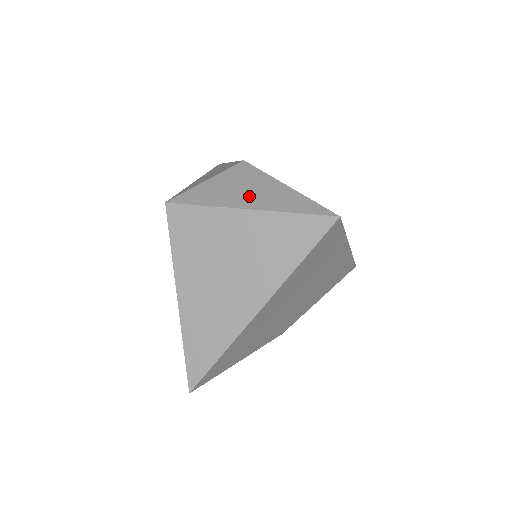
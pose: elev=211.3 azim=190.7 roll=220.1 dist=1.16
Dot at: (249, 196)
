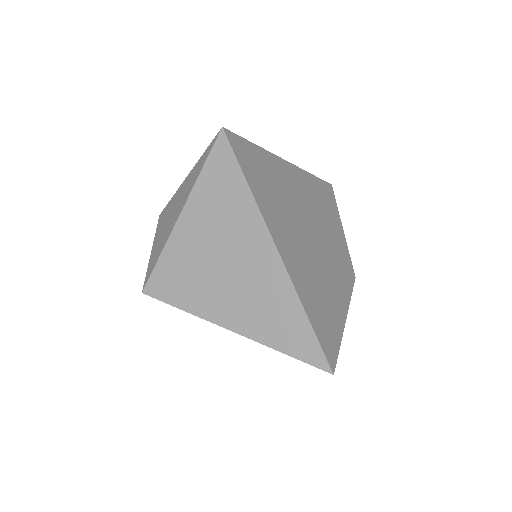
Dot at: (175, 211)
